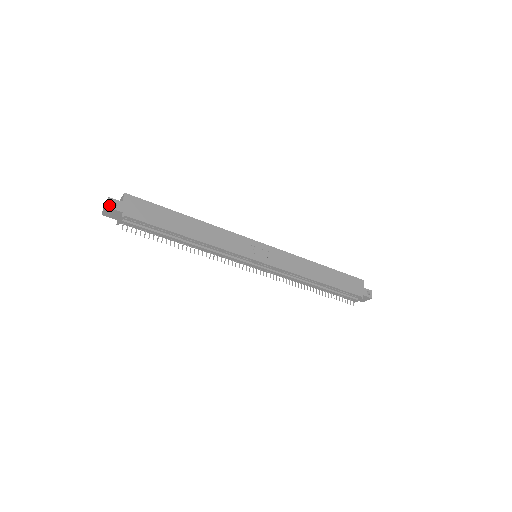
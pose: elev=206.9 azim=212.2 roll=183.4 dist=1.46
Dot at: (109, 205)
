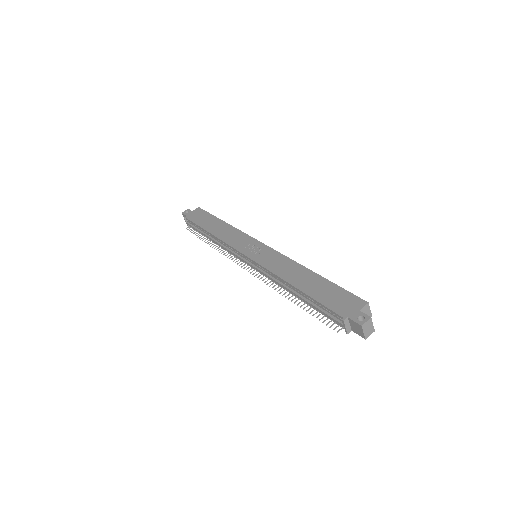
Dot at: (184, 212)
